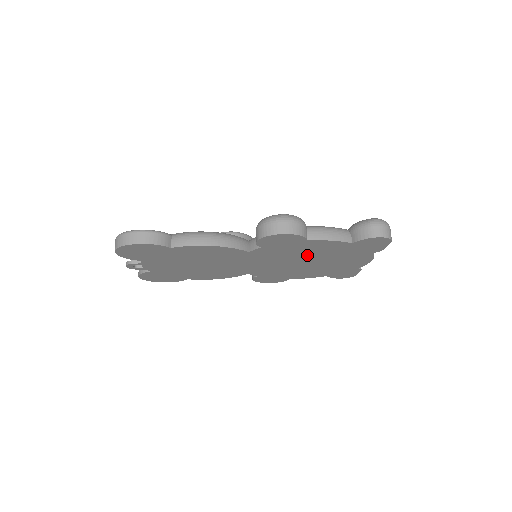
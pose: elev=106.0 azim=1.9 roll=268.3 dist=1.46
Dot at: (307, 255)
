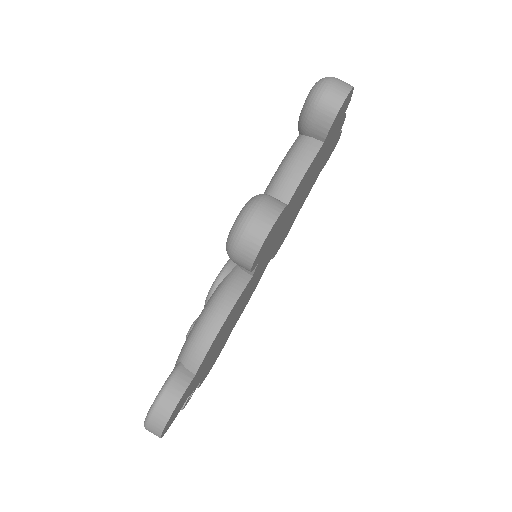
Dot at: (296, 201)
